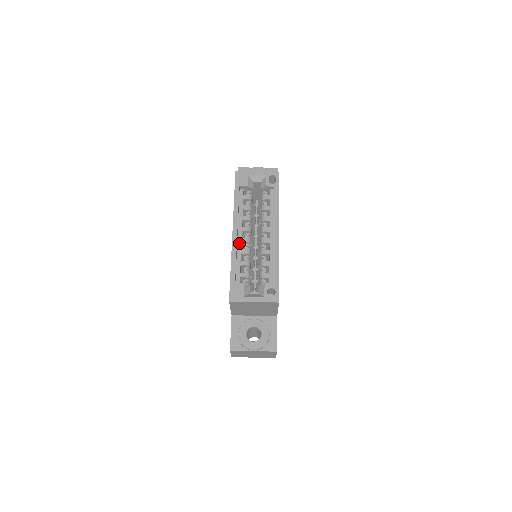
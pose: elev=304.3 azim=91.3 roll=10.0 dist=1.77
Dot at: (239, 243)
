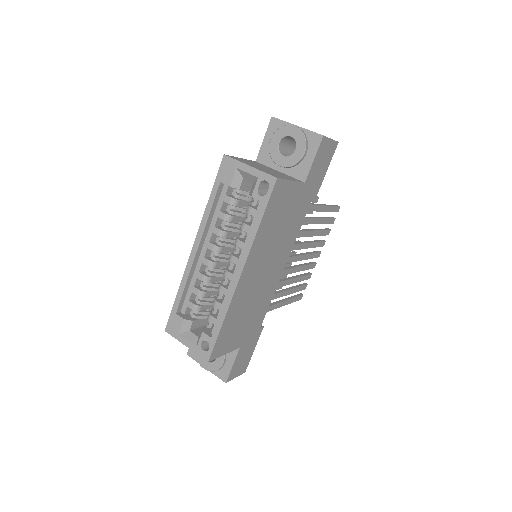
Dot at: (199, 263)
